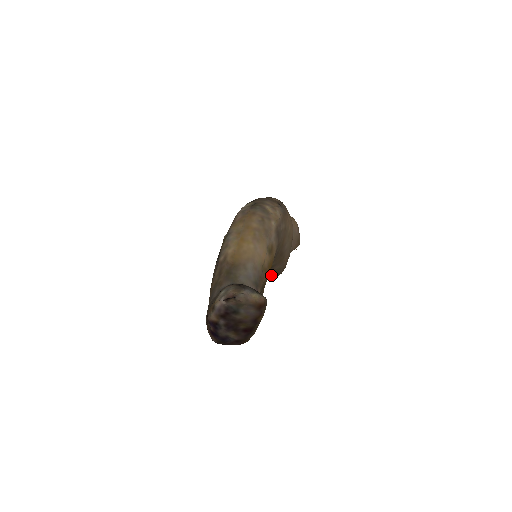
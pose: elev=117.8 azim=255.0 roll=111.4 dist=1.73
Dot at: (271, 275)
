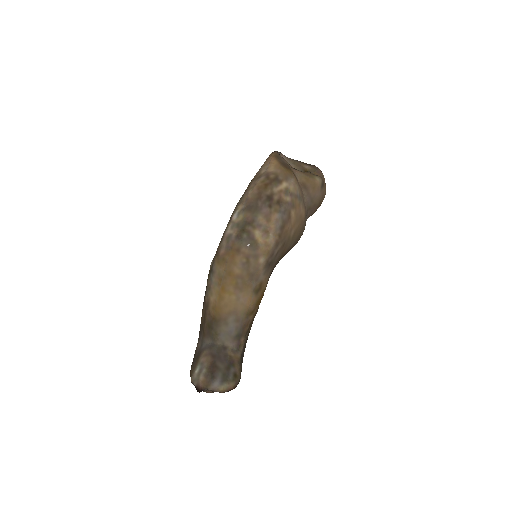
Dot at: occluded
